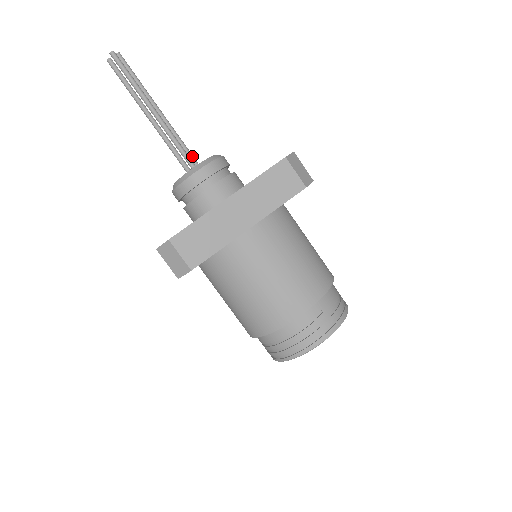
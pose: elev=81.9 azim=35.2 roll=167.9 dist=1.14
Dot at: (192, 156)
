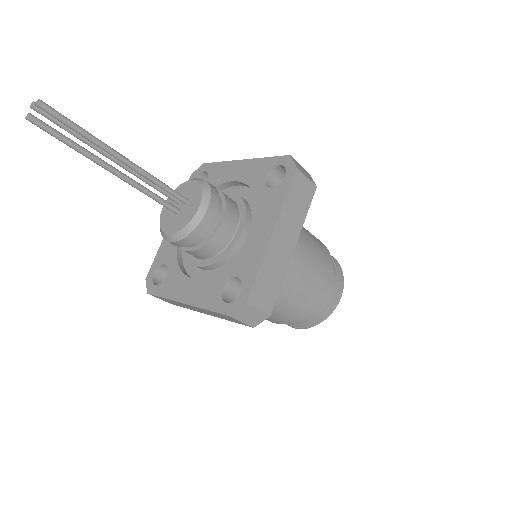
Dot at: (174, 195)
